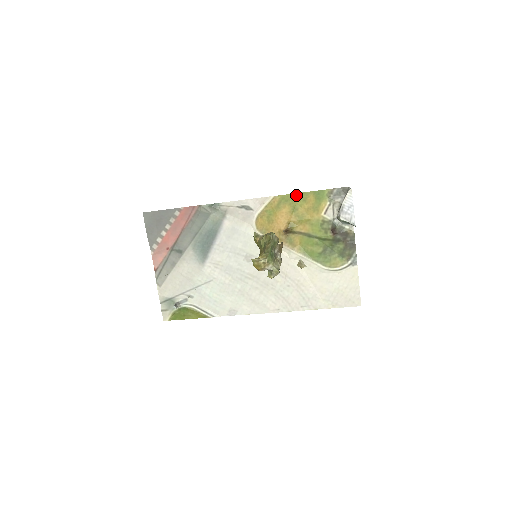
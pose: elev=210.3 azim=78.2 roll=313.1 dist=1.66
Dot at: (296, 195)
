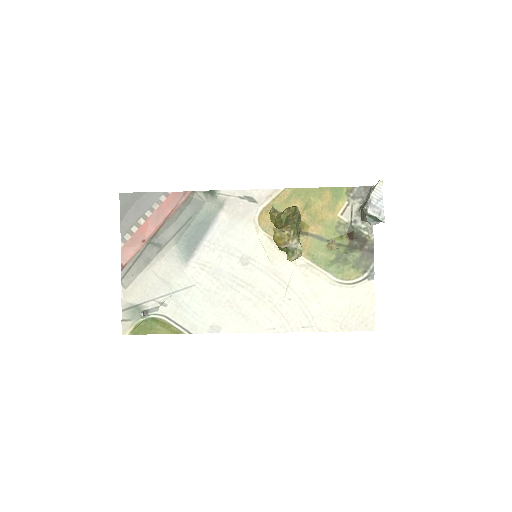
Dot at: (310, 190)
